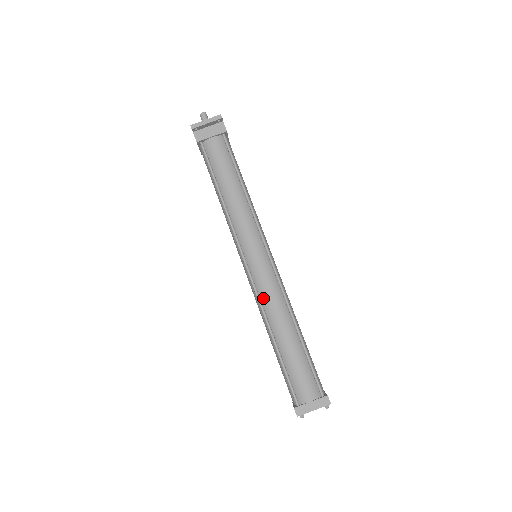
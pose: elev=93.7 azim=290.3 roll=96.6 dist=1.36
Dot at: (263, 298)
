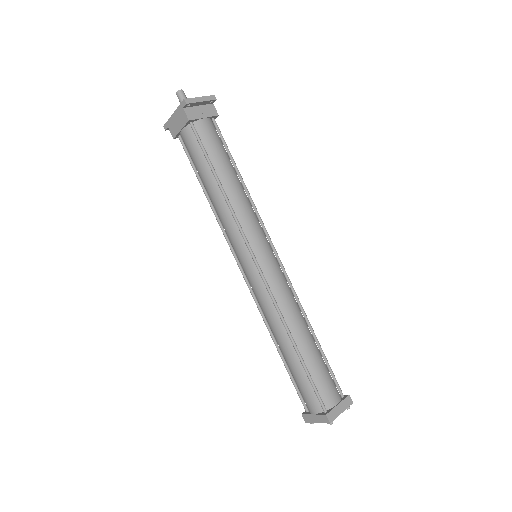
Dot at: (279, 300)
